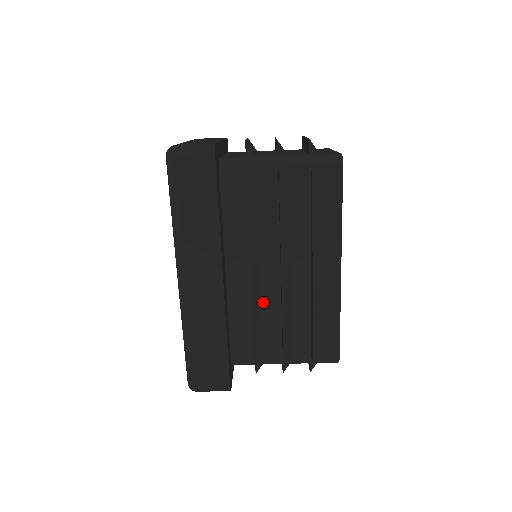
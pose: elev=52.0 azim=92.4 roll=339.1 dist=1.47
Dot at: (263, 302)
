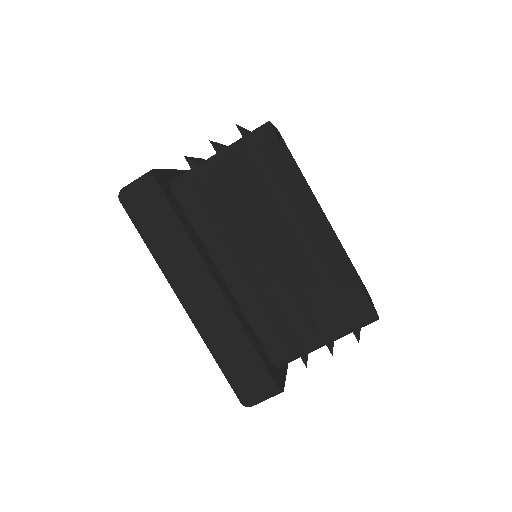
Dot at: (272, 291)
